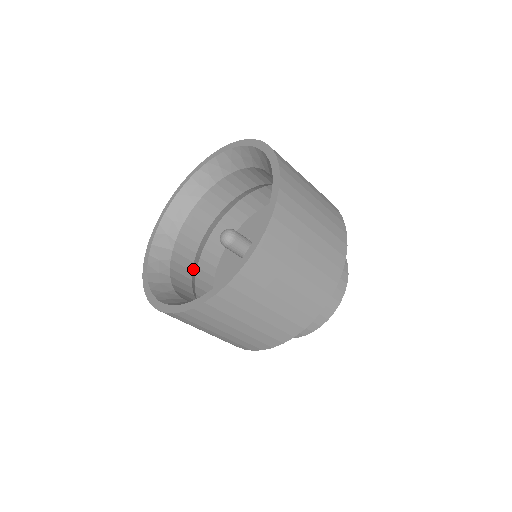
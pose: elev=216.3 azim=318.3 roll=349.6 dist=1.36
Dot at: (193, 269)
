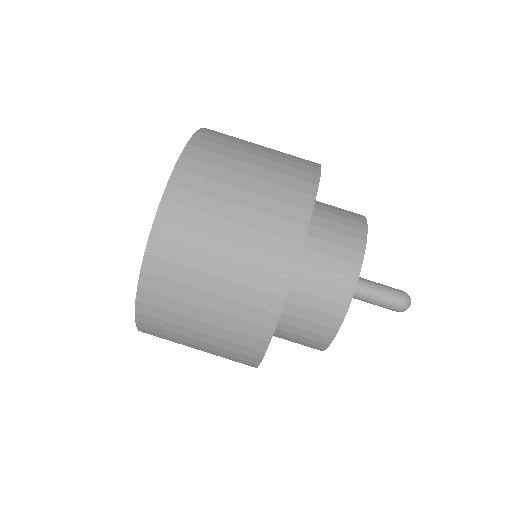
Dot at: occluded
